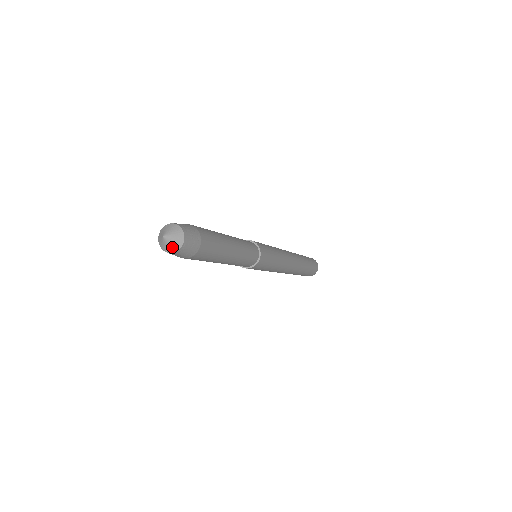
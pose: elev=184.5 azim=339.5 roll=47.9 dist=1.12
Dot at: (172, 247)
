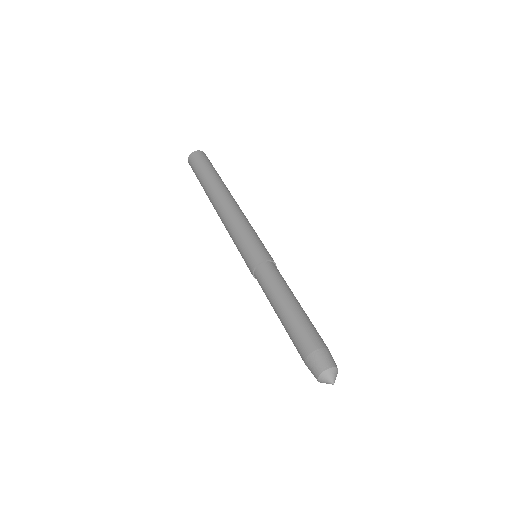
Dot at: occluded
